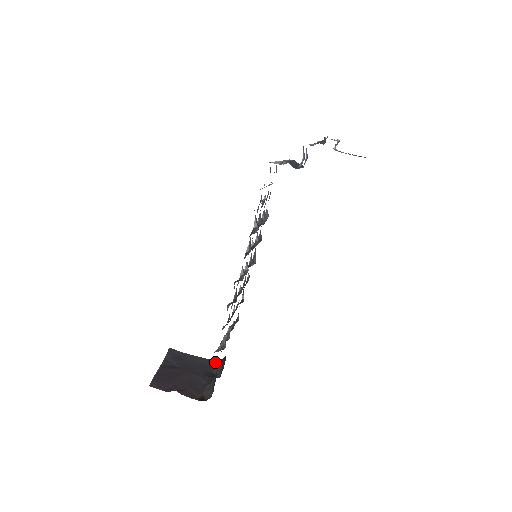
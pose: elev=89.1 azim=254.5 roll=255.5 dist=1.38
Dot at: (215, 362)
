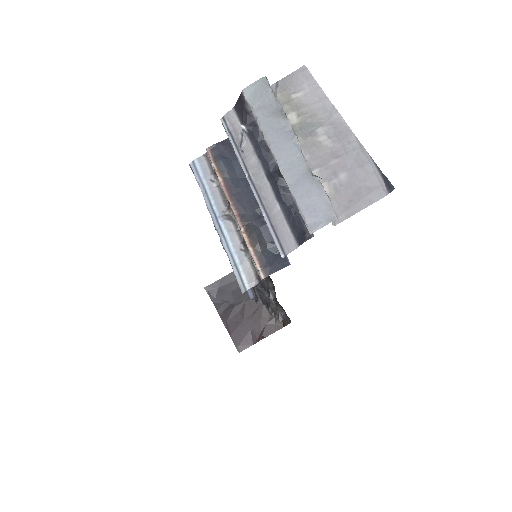
Dot at: occluded
